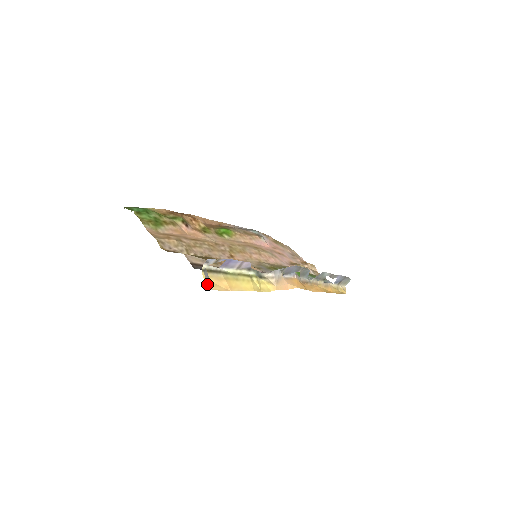
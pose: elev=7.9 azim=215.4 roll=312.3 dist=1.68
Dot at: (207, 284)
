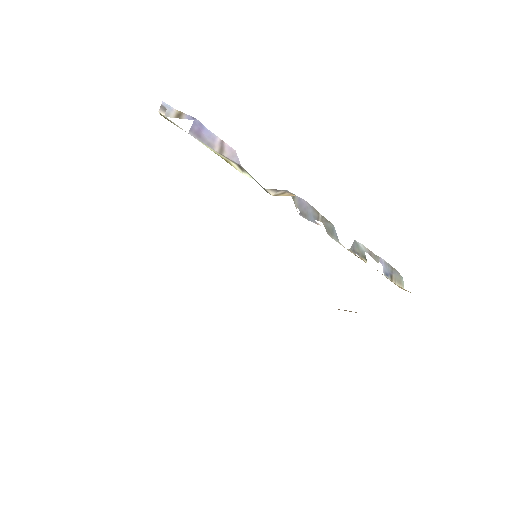
Dot at: occluded
